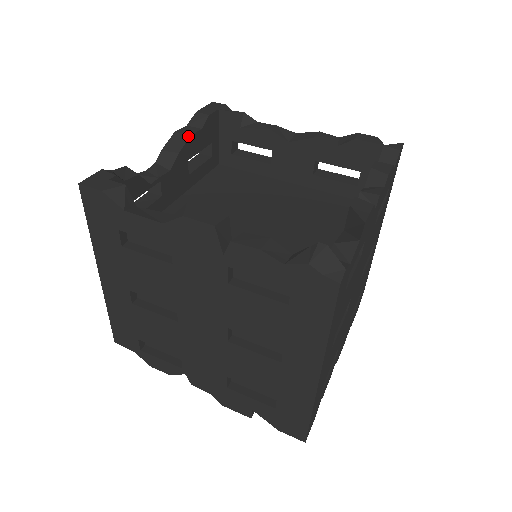
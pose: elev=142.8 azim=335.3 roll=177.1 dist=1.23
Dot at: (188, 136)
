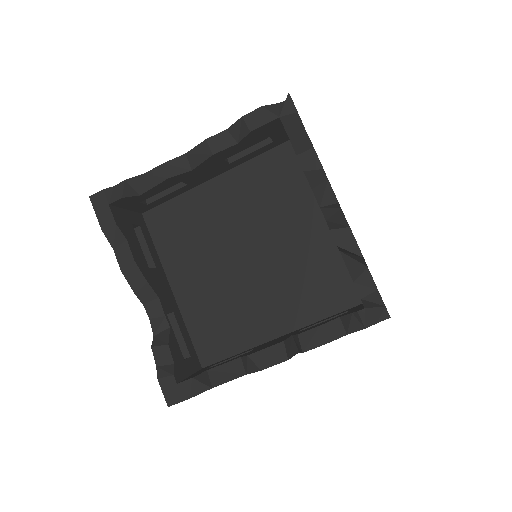
Dot at: (134, 263)
